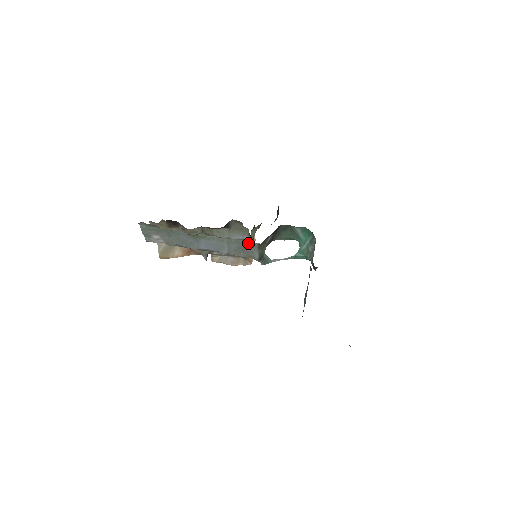
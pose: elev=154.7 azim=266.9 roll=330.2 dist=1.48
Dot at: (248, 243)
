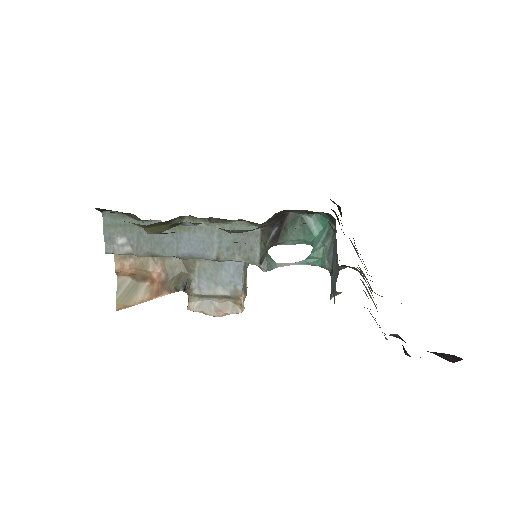
Dot at: (247, 229)
